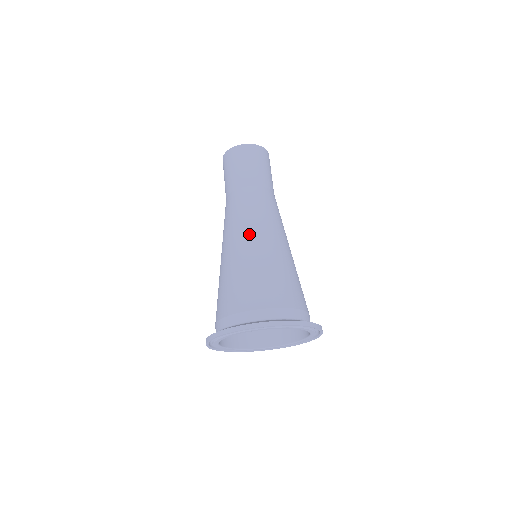
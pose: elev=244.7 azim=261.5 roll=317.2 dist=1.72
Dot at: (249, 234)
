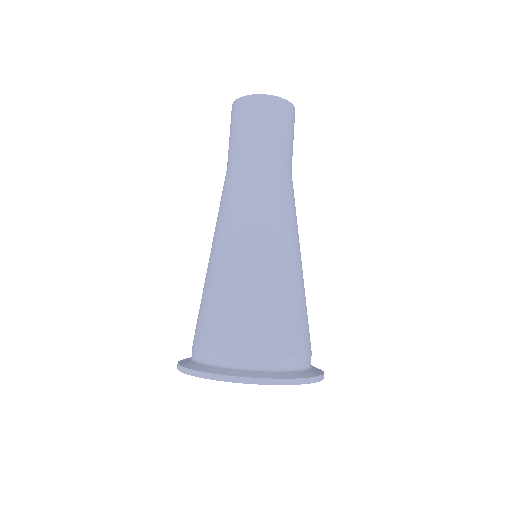
Dot at: (264, 237)
